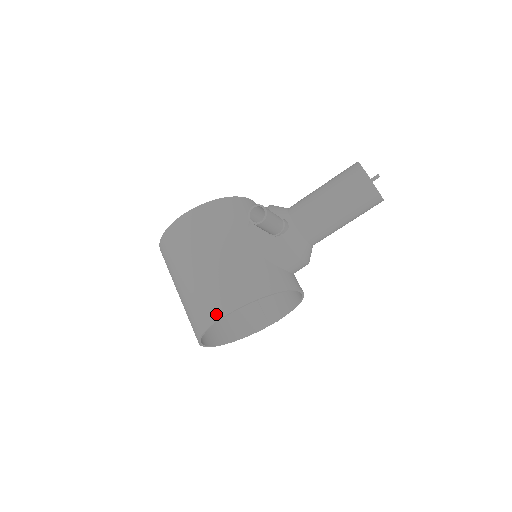
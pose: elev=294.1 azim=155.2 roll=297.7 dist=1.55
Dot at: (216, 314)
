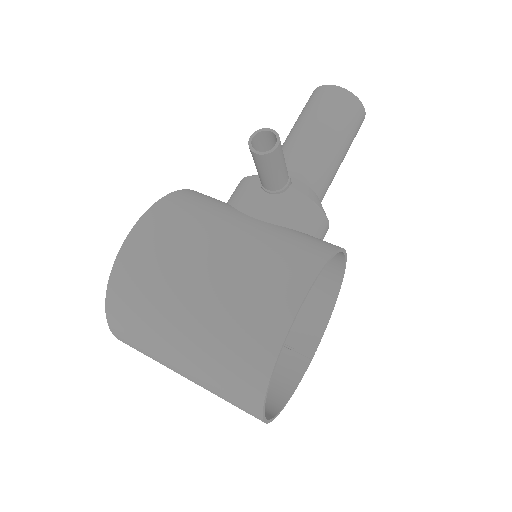
Dot at: (282, 317)
